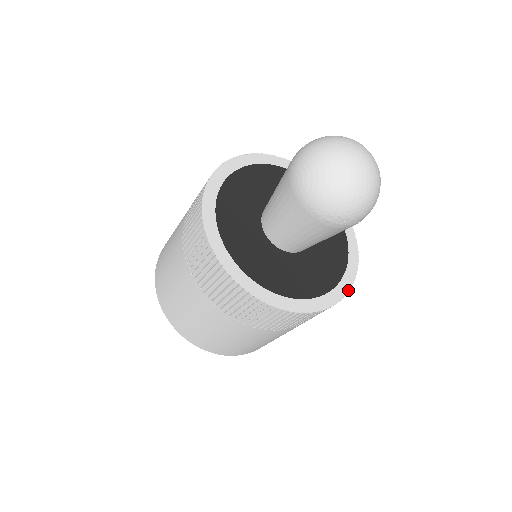
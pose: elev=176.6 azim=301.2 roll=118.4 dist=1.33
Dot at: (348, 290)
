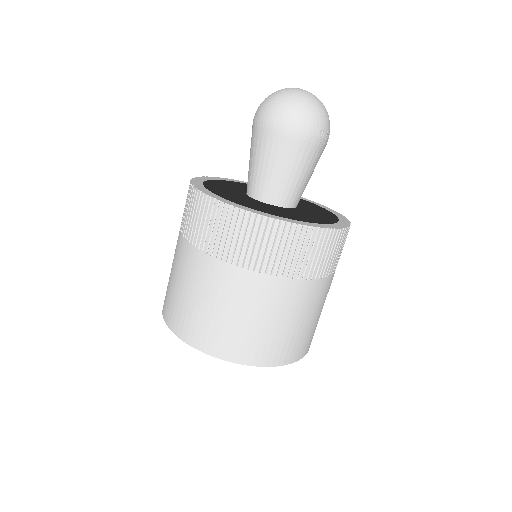
Dot at: (348, 220)
